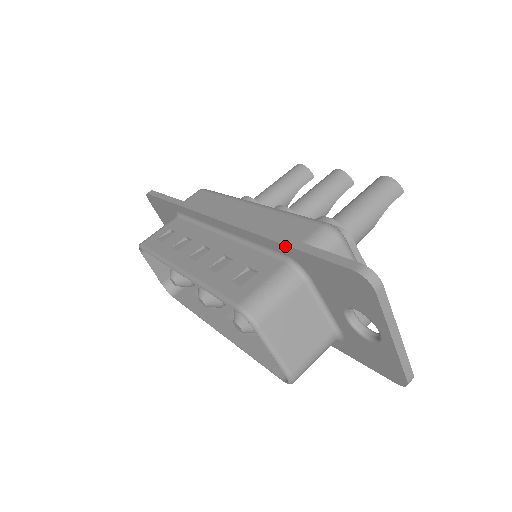
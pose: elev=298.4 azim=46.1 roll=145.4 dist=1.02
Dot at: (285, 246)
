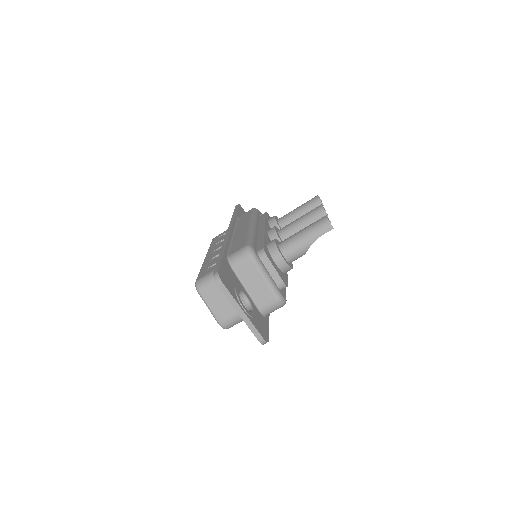
Dot at: (220, 255)
